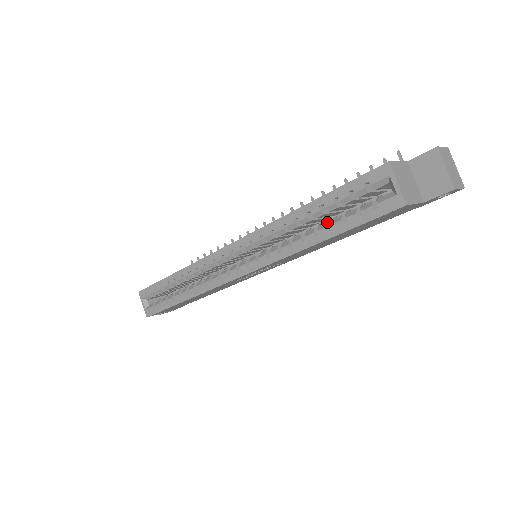
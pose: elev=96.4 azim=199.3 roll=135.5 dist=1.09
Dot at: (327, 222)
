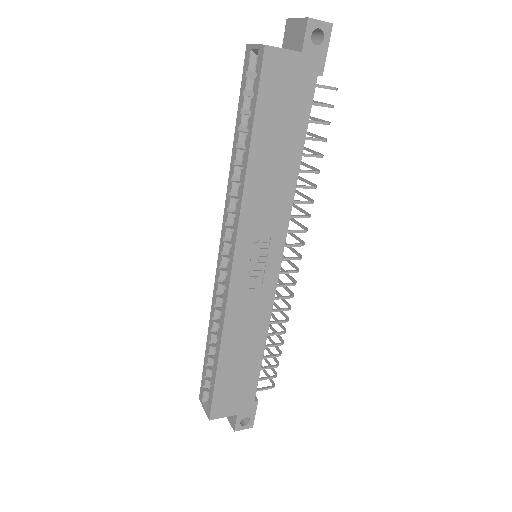
Dot at: (248, 135)
